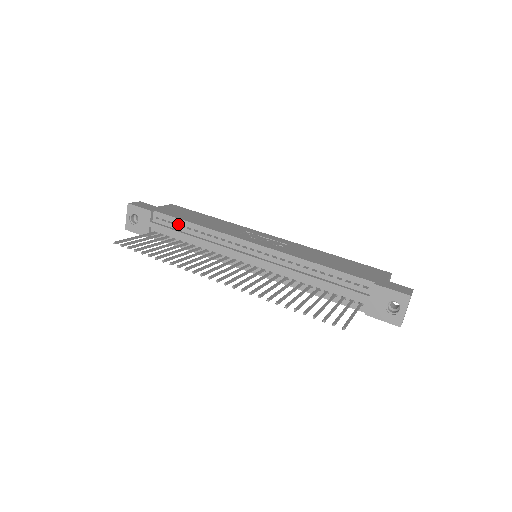
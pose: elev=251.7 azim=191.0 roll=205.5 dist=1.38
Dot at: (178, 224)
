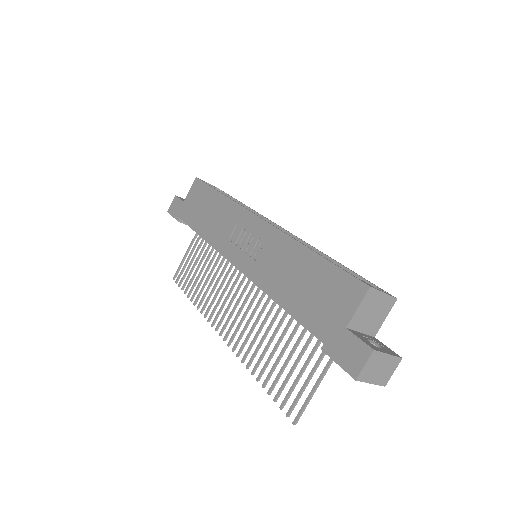
Dot at: occluded
